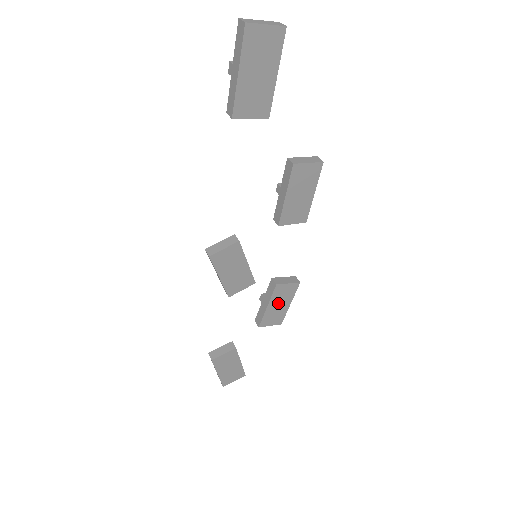
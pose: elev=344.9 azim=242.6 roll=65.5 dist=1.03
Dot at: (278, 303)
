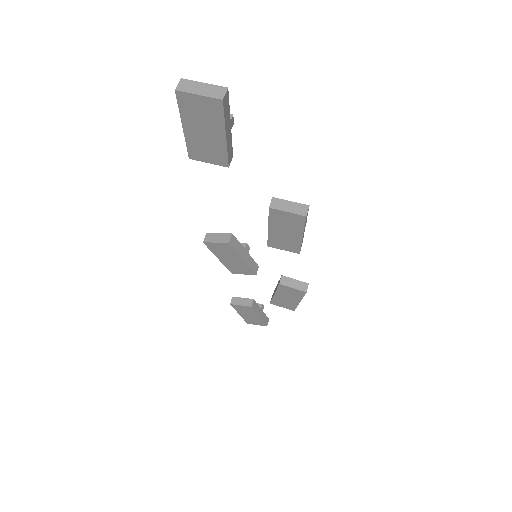
Dot at: (286, 296)
